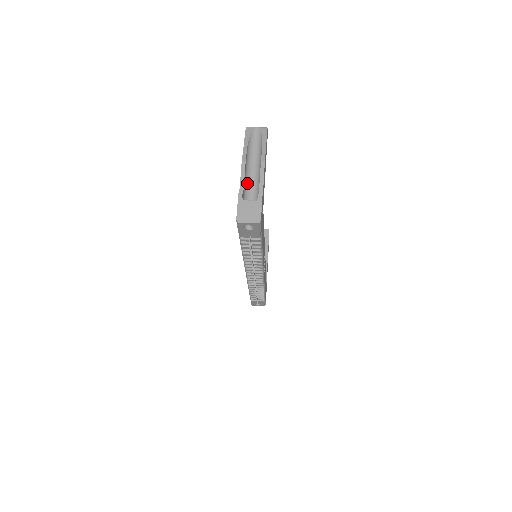
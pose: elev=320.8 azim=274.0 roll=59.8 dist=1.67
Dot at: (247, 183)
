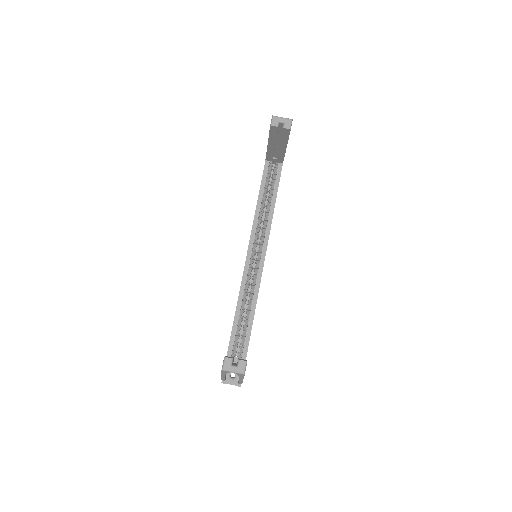
Dot at: occluded
